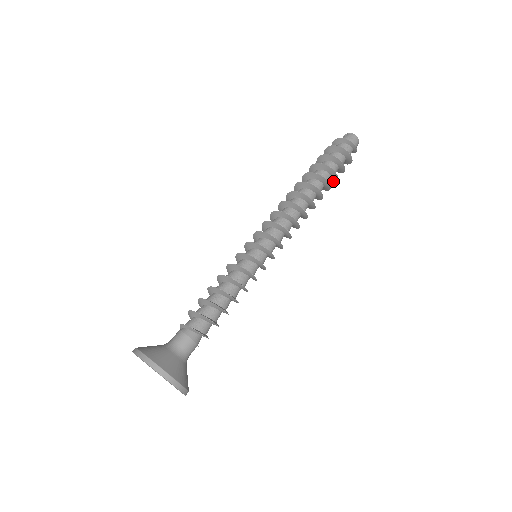
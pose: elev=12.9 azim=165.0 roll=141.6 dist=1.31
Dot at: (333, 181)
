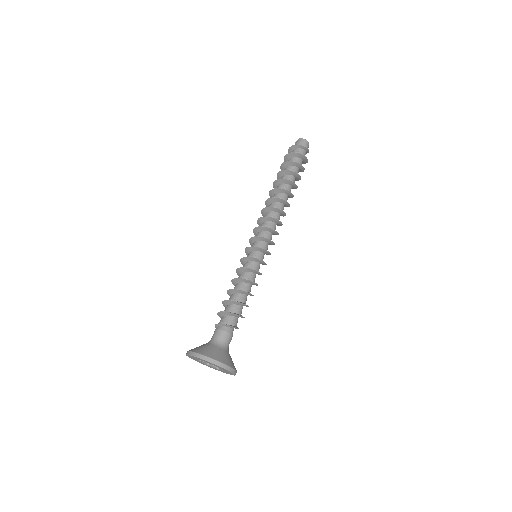
Dot at: (296, 180)
